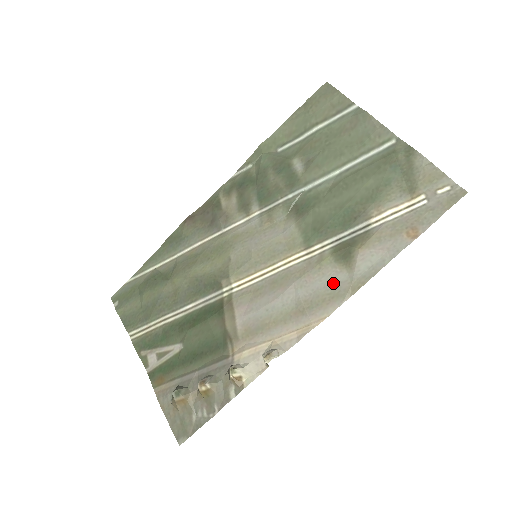
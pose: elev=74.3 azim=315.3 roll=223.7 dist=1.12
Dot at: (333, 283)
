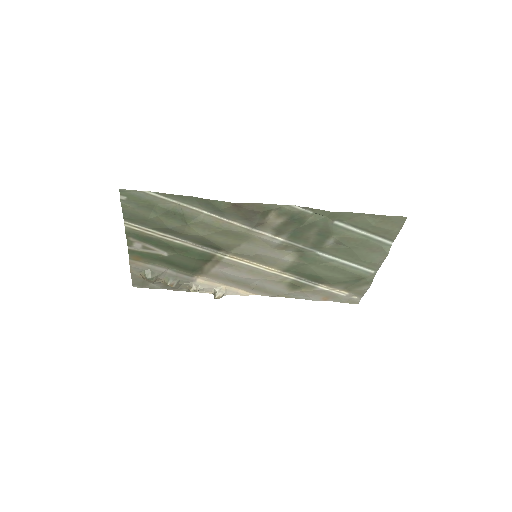
Dot at: (276, 290)
